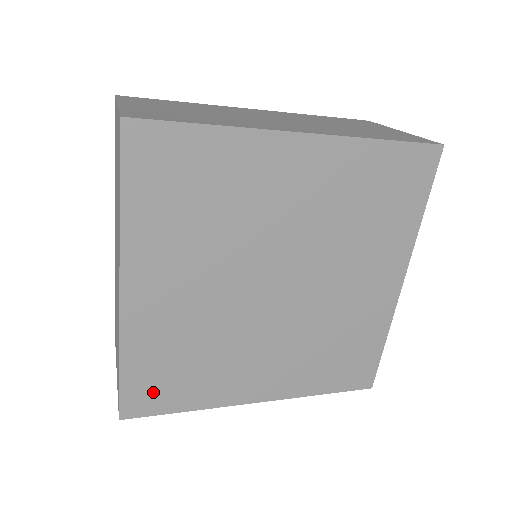
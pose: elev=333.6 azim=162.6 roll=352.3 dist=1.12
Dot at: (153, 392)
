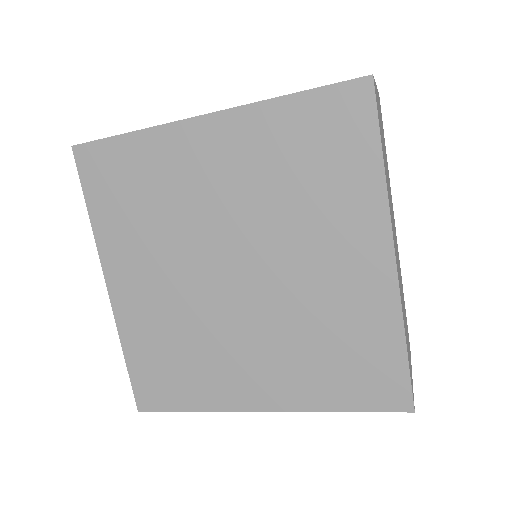
Dot at: (157, 386)
